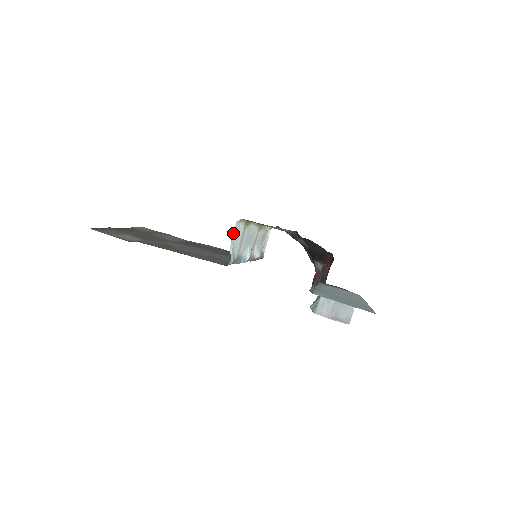
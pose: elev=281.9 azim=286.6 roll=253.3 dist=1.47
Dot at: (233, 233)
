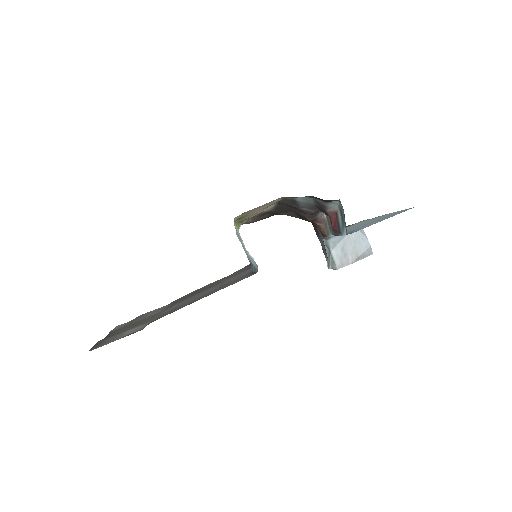
Dot at: occluded
